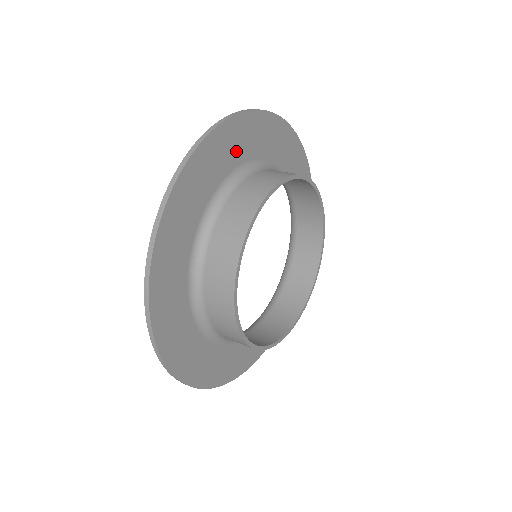
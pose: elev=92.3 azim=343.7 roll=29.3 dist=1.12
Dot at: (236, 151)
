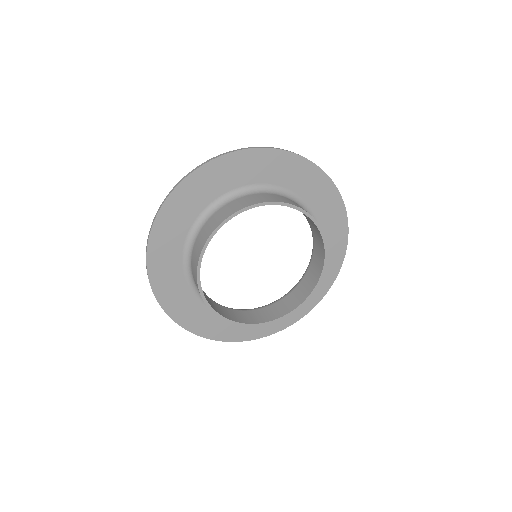
Dot at: (181, 222)
